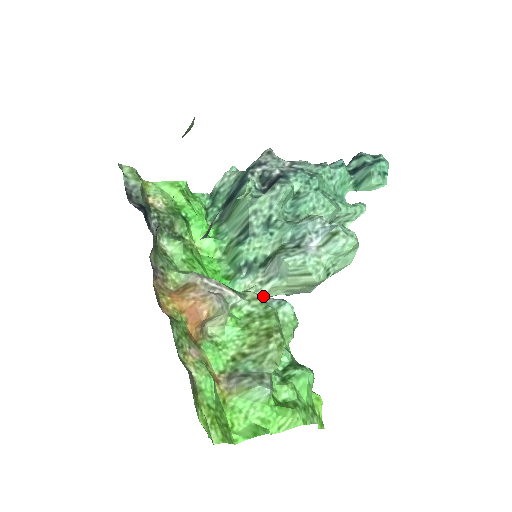
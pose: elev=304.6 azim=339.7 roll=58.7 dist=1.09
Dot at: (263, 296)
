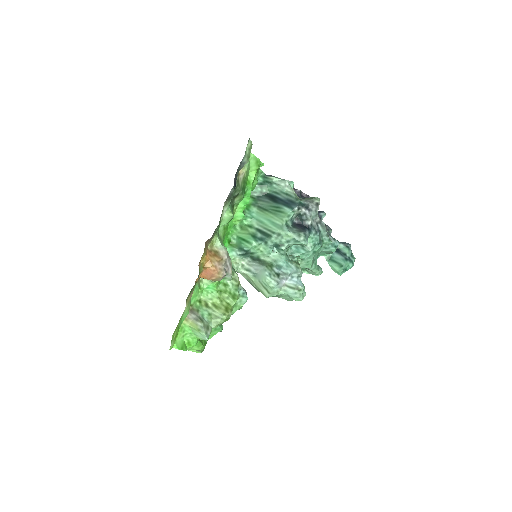
Dot at: (237, 272)
